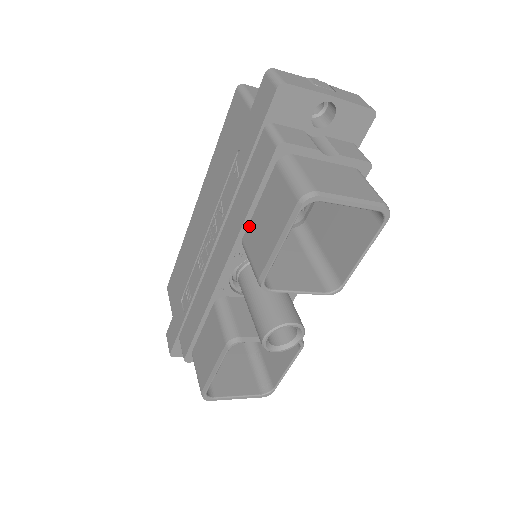
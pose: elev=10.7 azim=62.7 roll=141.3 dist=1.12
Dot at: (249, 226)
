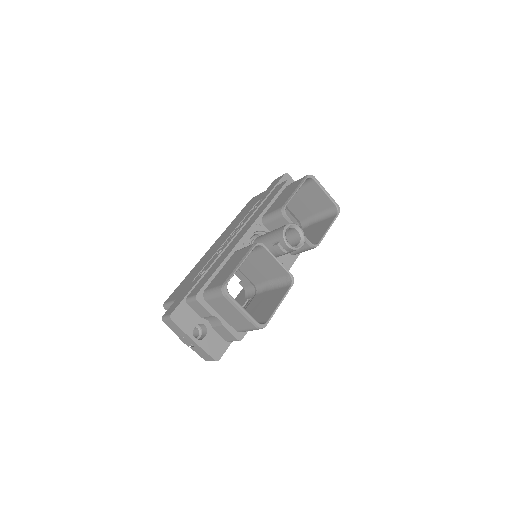
Dot at: (269, 209)
